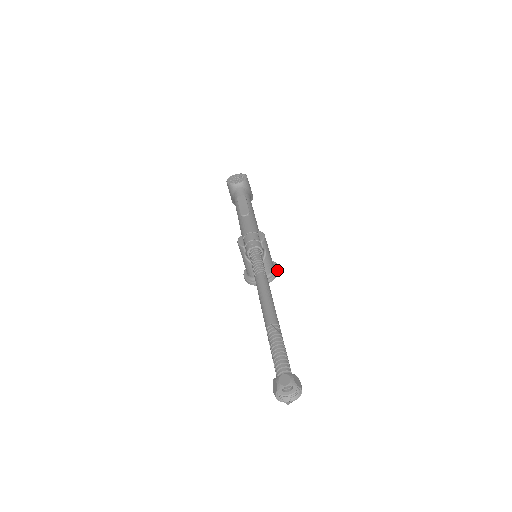
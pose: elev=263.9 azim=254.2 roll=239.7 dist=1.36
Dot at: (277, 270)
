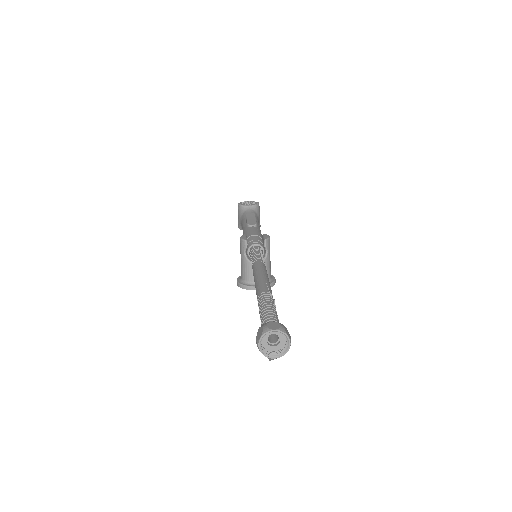
Dot at: (274, 280)
